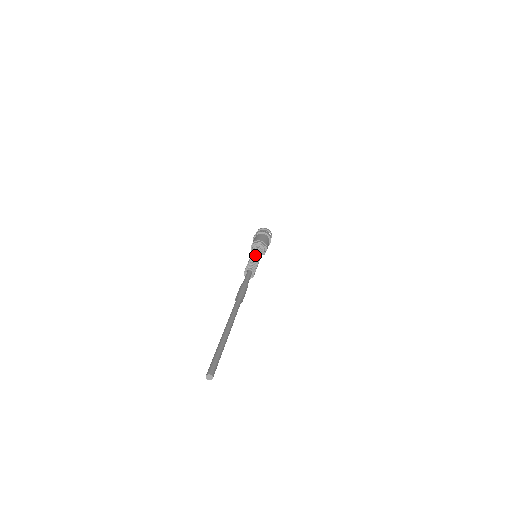
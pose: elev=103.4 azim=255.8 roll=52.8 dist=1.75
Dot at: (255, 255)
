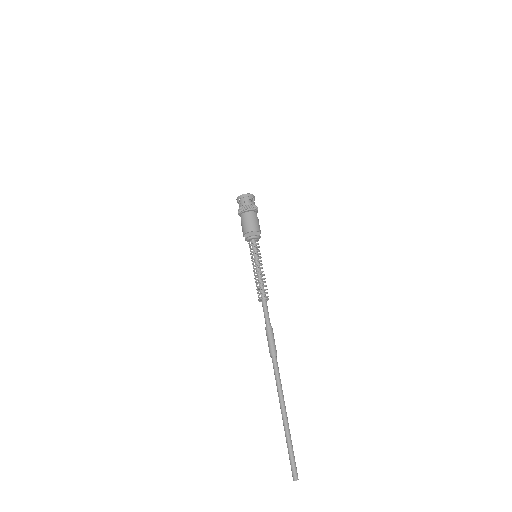
Dot at: (257, 265)
